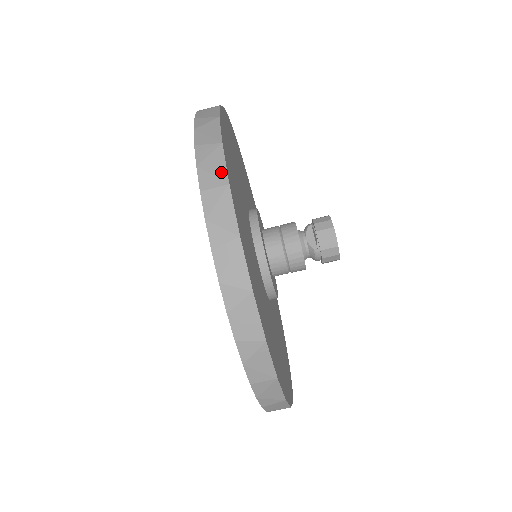
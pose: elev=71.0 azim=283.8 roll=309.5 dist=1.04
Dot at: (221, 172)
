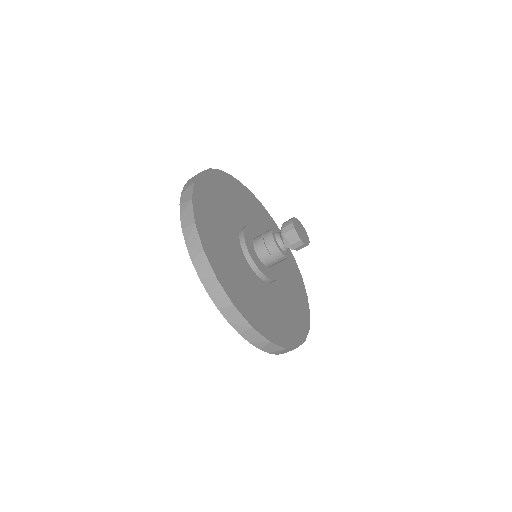
Dot at: (244, 323)
